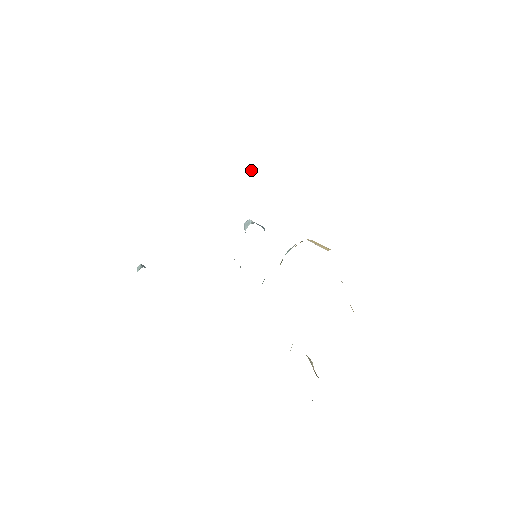
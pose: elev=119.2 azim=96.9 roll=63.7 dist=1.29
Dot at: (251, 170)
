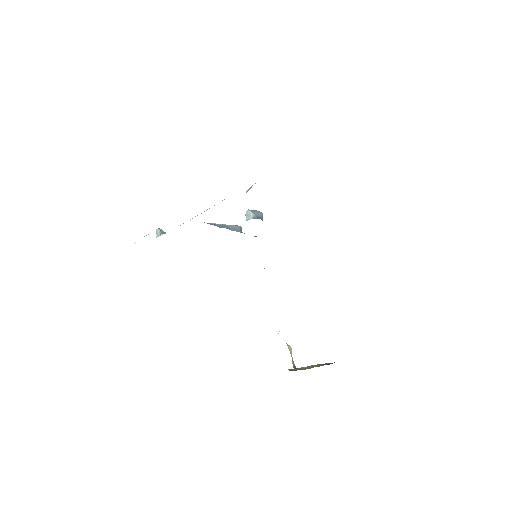
Dot at: occluded
